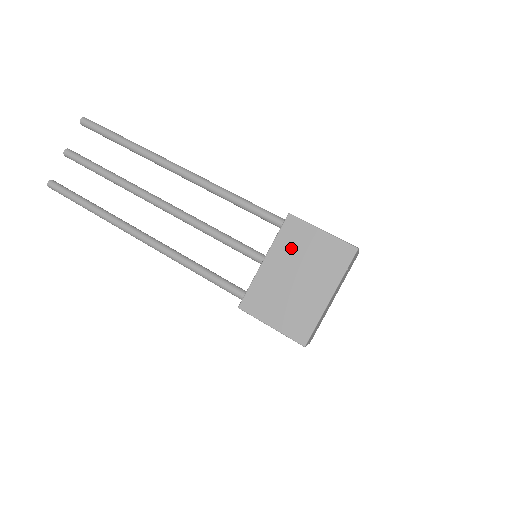
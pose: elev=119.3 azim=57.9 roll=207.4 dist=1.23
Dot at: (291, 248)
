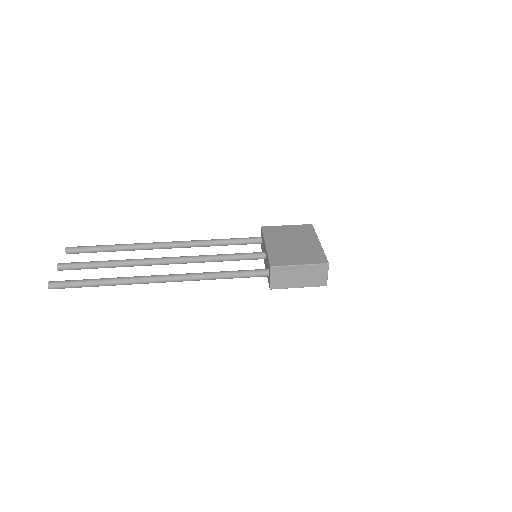
Dot at: (277, 236)
